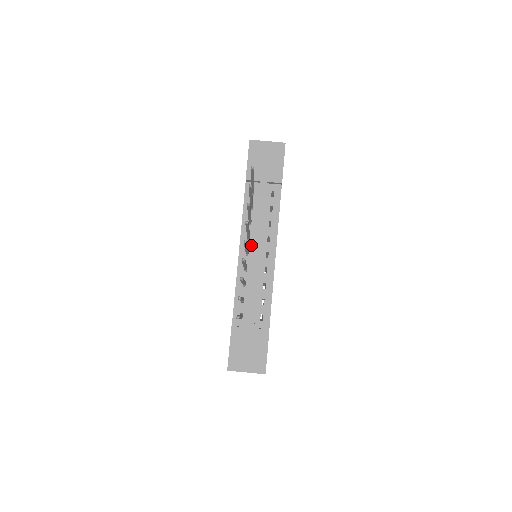
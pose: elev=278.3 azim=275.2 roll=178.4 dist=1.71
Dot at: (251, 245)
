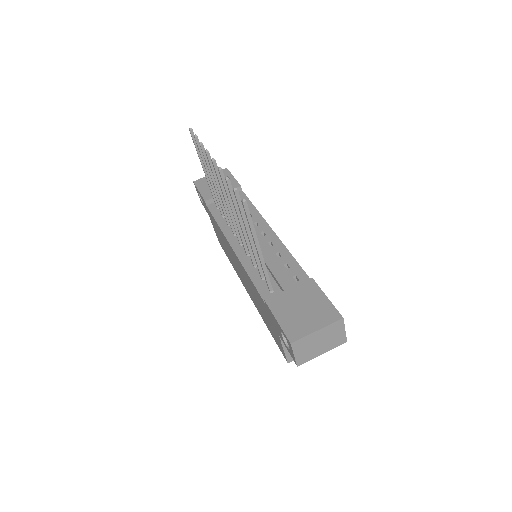
Dot at: occluded
